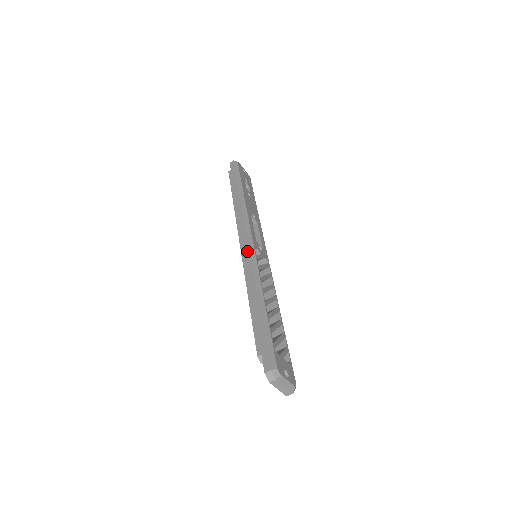
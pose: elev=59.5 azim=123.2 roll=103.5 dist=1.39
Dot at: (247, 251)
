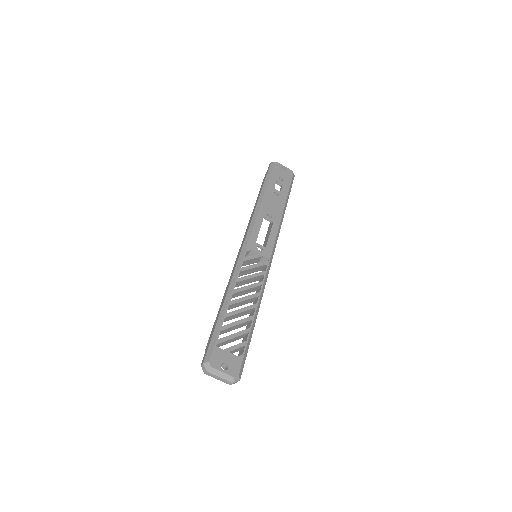
Dot at: (239, 254)
